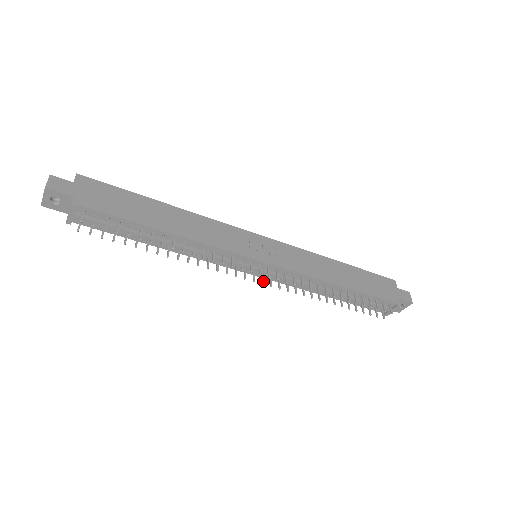
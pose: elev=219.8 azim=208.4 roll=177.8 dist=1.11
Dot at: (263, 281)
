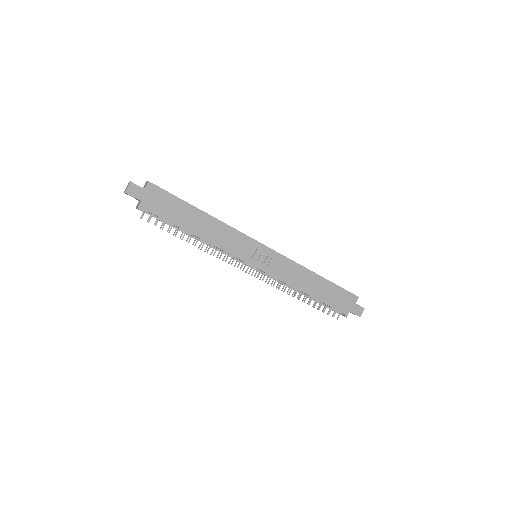
Dot at: occluded
